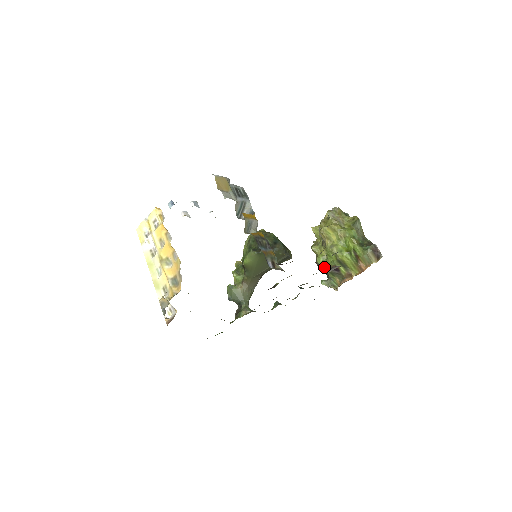
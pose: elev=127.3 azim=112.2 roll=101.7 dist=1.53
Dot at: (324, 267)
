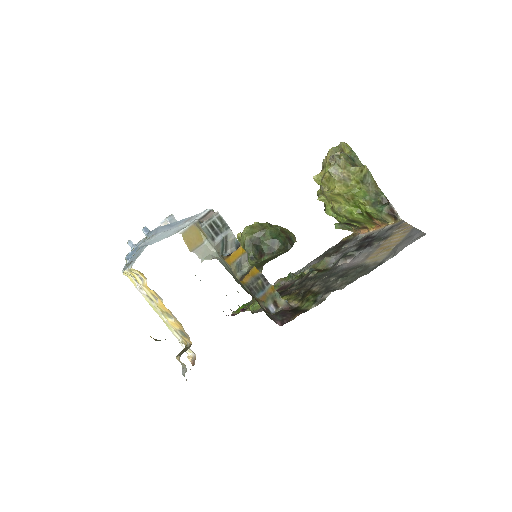
Dot at: occluded
